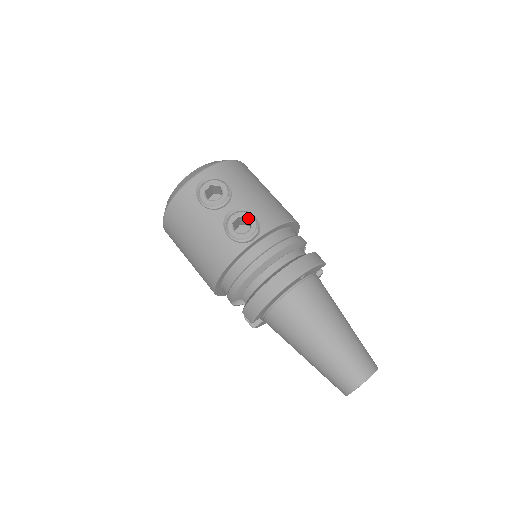
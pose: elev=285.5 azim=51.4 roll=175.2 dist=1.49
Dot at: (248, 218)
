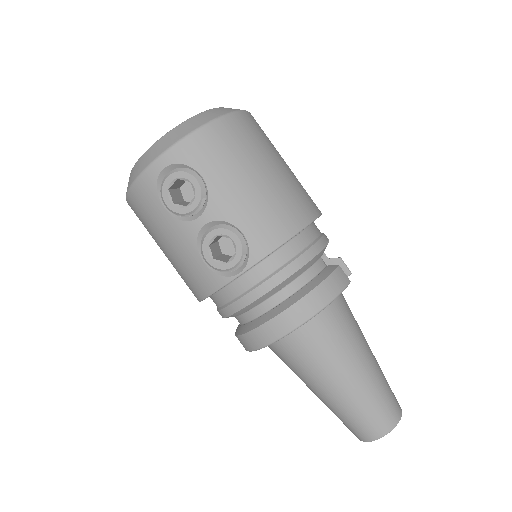
Dot at: (231, 239)
